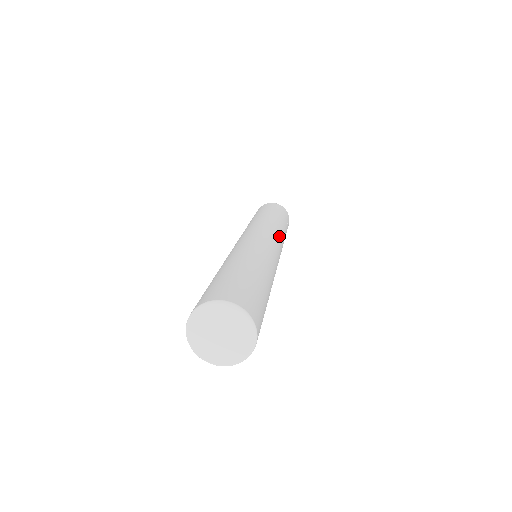
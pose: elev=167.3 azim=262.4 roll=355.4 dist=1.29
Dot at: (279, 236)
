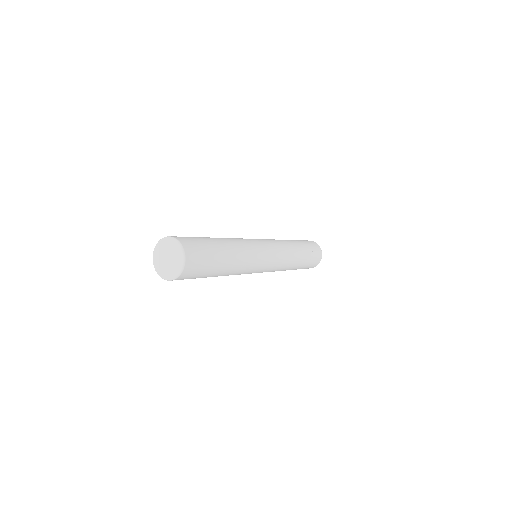
Dot at: (282, 249)
